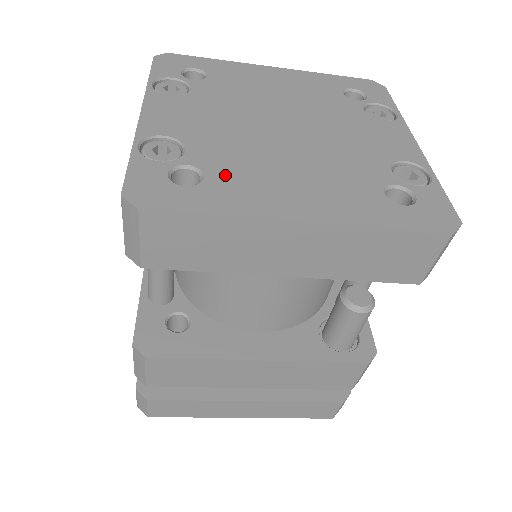
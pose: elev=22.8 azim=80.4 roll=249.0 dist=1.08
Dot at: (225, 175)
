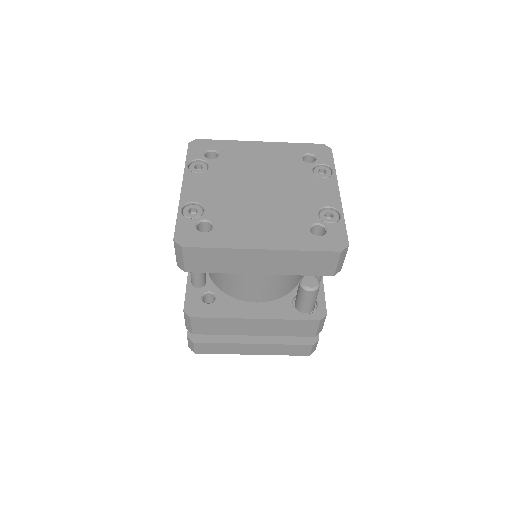
Dot at: (224, 224)
